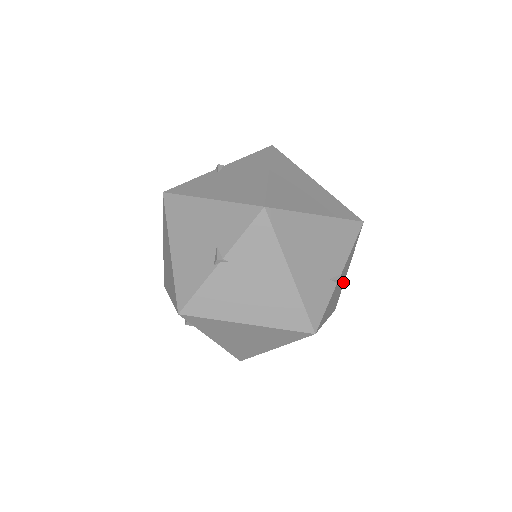
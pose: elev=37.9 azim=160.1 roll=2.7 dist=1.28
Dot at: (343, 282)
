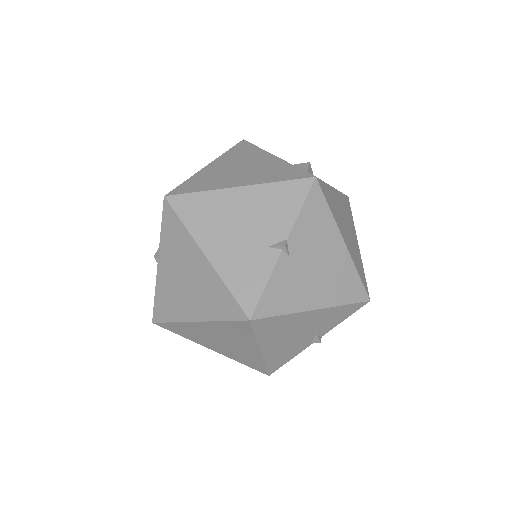
Dot at: occluded
